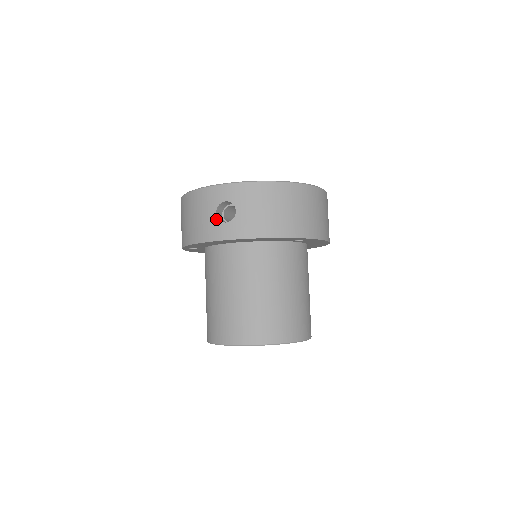
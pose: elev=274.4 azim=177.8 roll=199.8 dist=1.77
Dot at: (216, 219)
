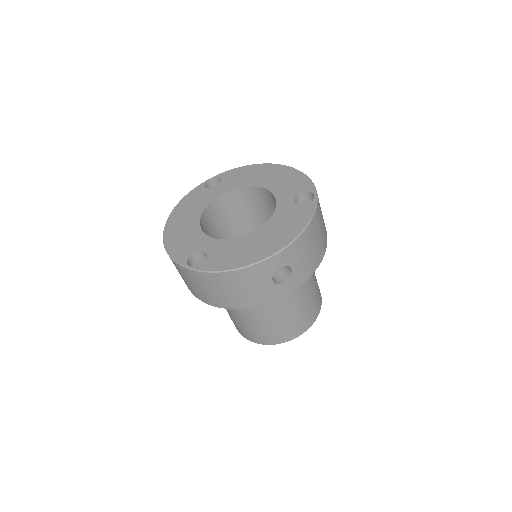
Dot at: (274, 285)
